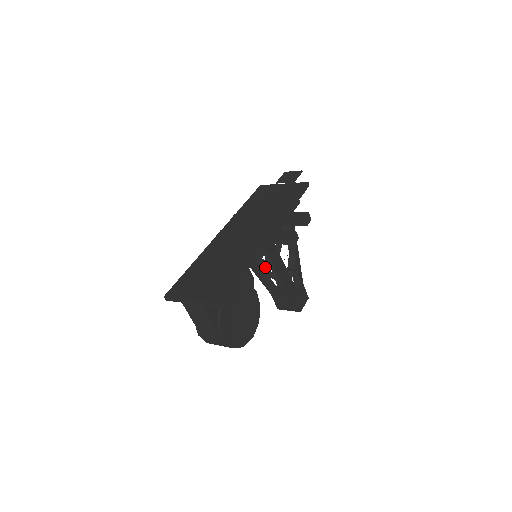
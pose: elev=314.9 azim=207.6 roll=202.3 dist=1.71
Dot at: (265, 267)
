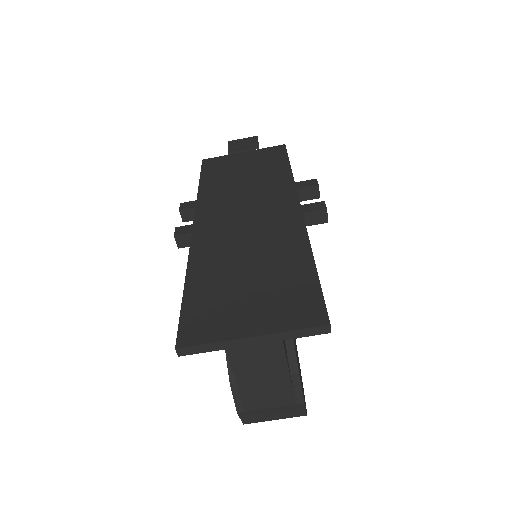
Dot at: occluded
